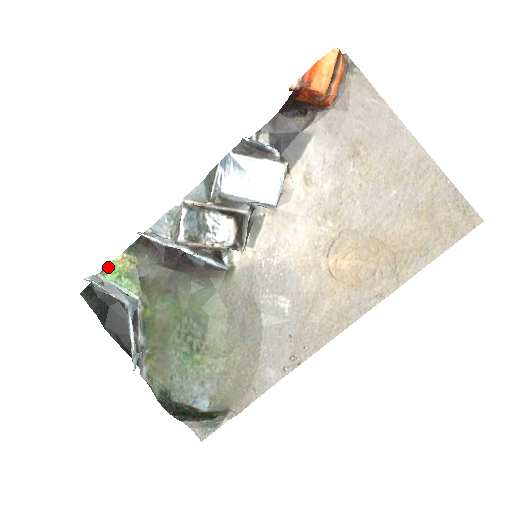
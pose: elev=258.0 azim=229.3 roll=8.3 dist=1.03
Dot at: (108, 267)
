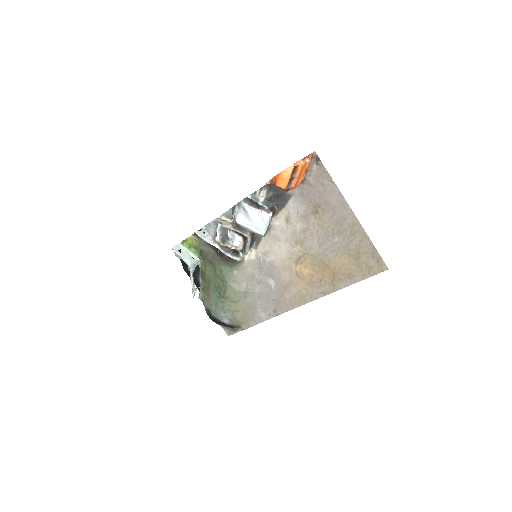
Dot at: (184, 241)
